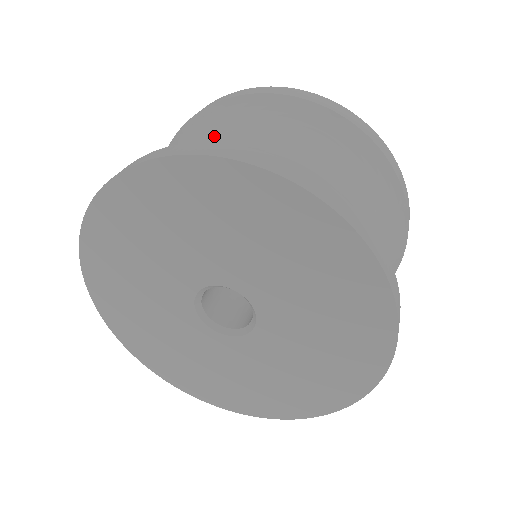
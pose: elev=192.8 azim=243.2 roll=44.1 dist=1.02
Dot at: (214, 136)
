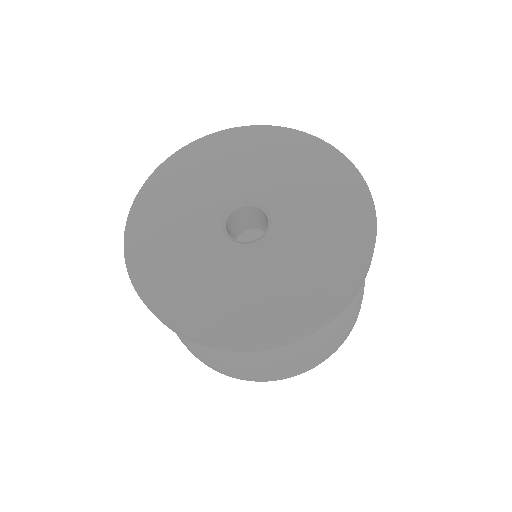
Dot at: occluded
